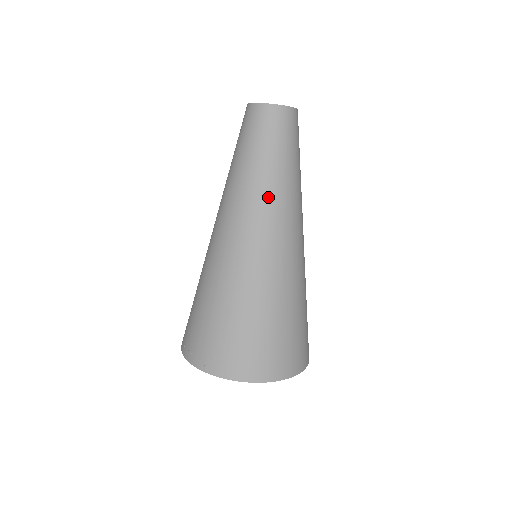
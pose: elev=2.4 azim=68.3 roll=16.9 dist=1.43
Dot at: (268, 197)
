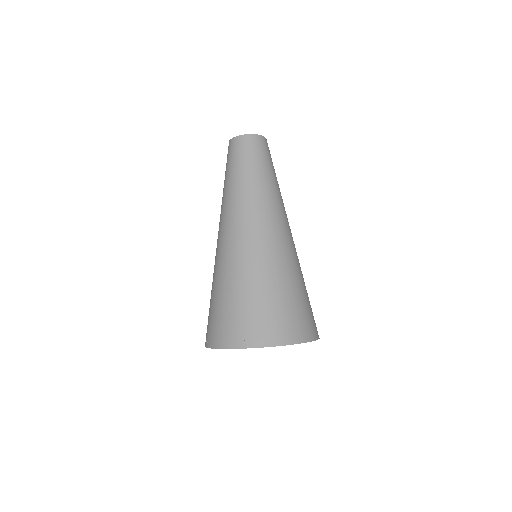
Dot at: (271, 197)
